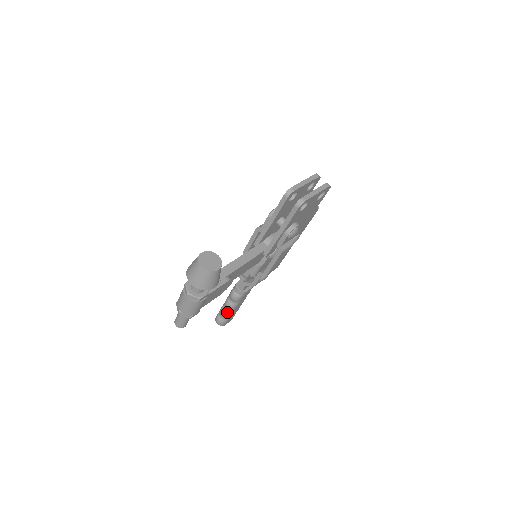
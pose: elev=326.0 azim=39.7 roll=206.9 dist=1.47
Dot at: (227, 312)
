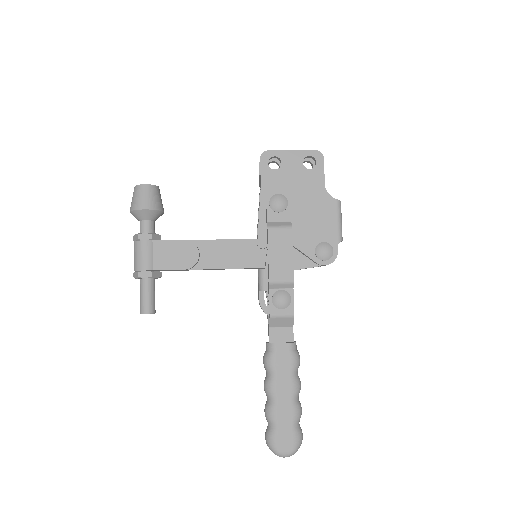
Dot at: (268, 404)
